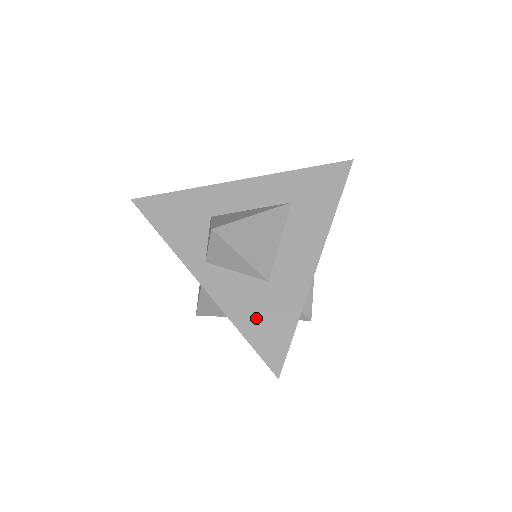
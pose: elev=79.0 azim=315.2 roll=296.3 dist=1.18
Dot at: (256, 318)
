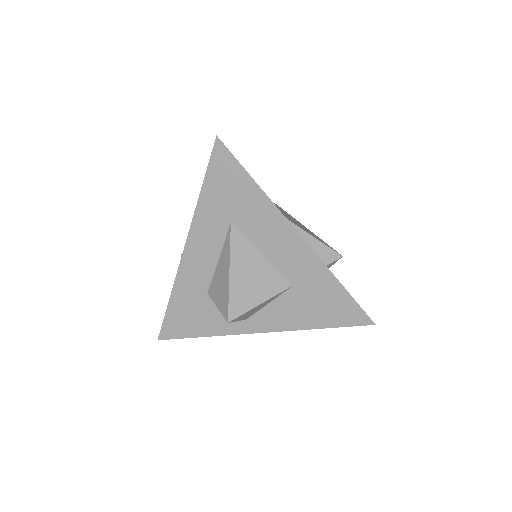
Dot at: (317, 312)
